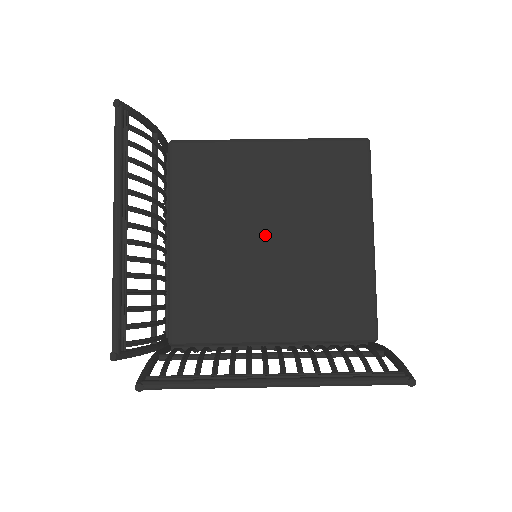
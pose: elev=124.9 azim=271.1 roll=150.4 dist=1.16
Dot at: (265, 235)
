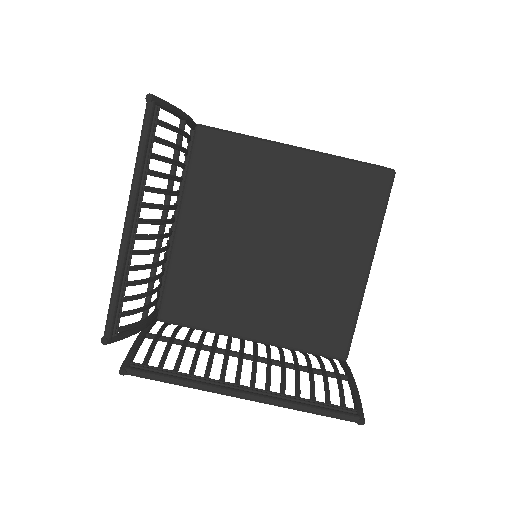
Dot at: (269, 242)
